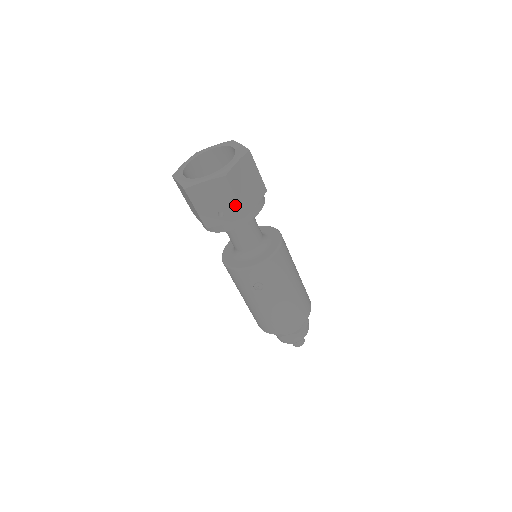
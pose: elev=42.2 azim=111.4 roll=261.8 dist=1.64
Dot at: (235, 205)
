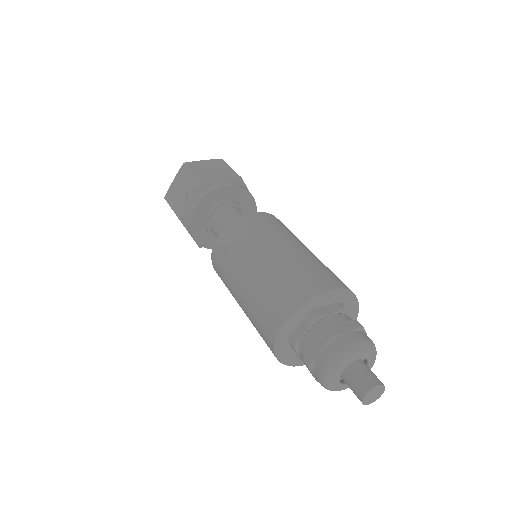
Dot at: (193, 180)
